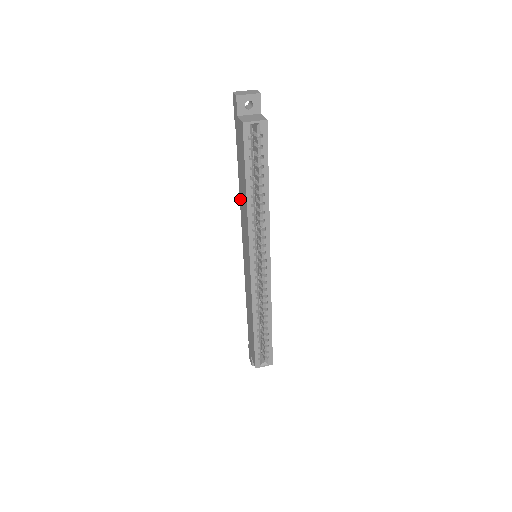
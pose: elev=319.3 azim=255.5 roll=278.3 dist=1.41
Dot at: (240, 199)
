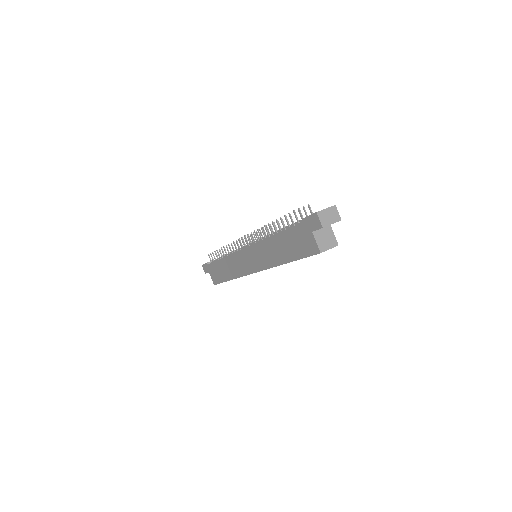
Dot at: (268, 241)
